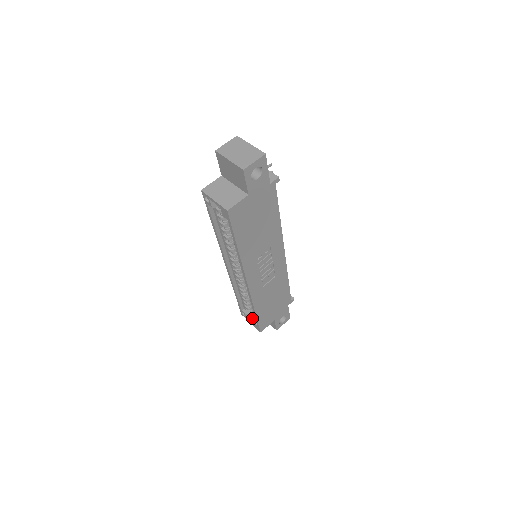
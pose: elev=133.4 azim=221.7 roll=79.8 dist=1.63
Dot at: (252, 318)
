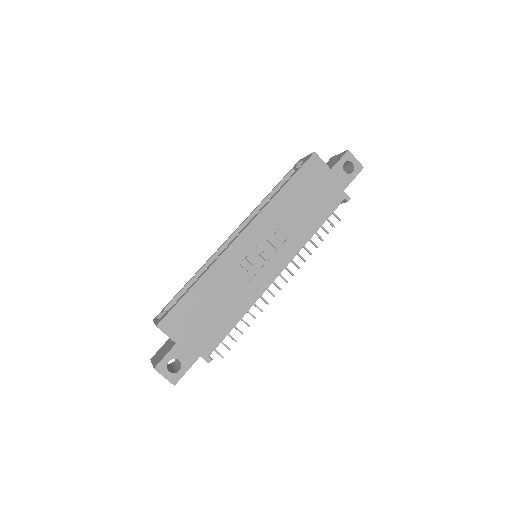
Dot at: occluded
